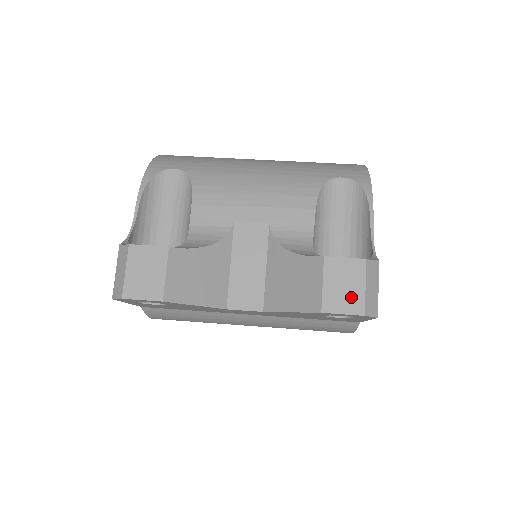
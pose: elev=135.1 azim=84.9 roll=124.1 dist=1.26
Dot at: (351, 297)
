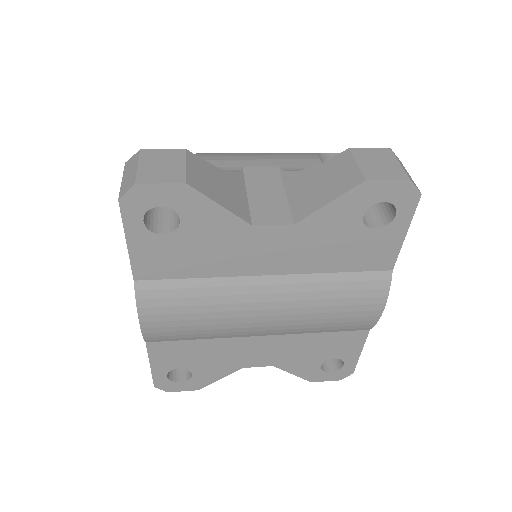
Dot at: (390, 169)
